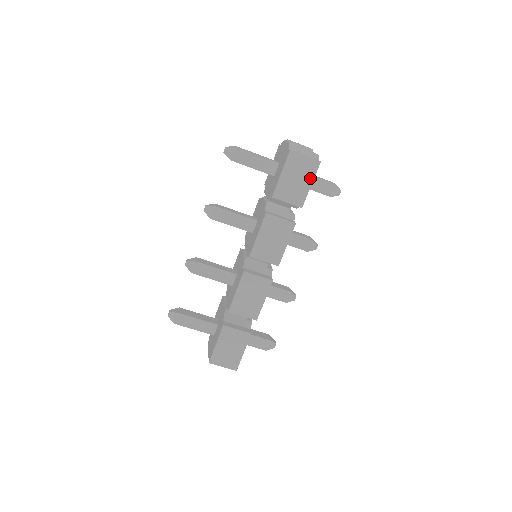
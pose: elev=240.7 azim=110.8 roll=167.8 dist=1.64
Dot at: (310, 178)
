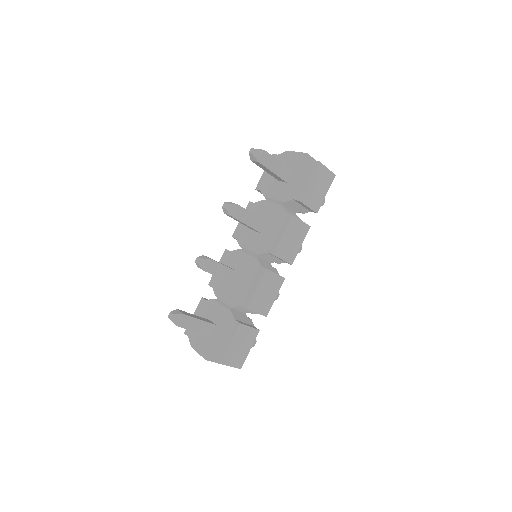
Dot at: (327, 188)
